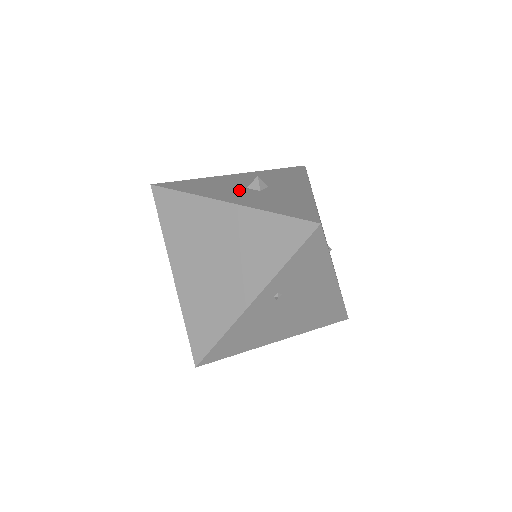
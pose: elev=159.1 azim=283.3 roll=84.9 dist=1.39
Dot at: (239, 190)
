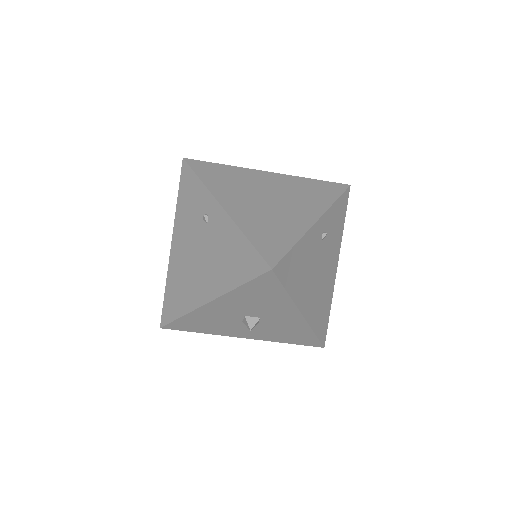
Dot at: occluded
